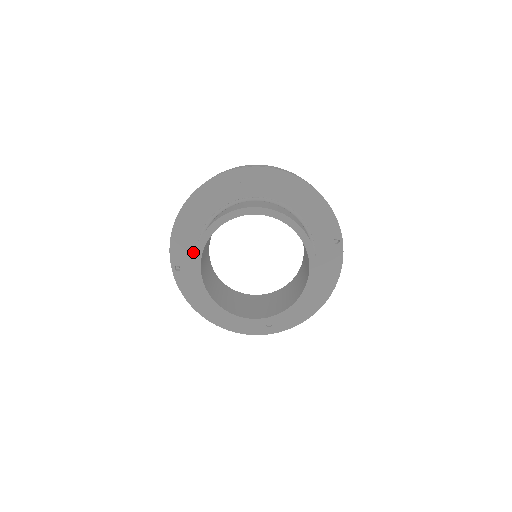
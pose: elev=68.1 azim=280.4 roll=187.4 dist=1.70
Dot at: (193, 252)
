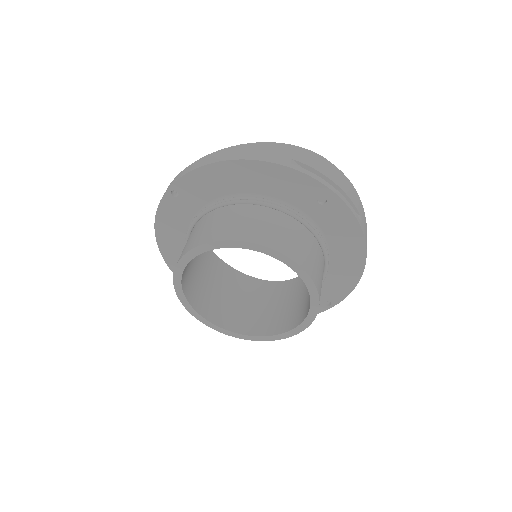
Dot at: (205, 198)
